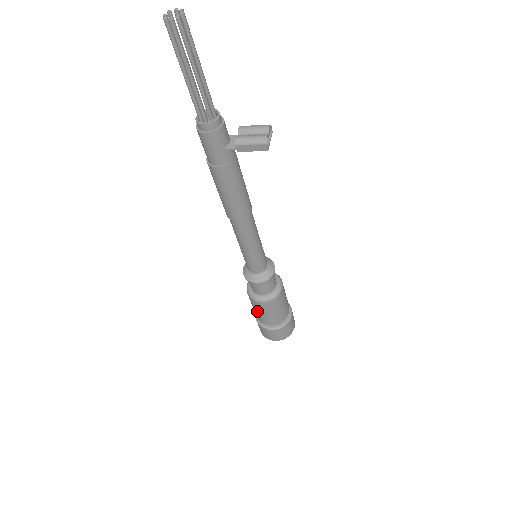
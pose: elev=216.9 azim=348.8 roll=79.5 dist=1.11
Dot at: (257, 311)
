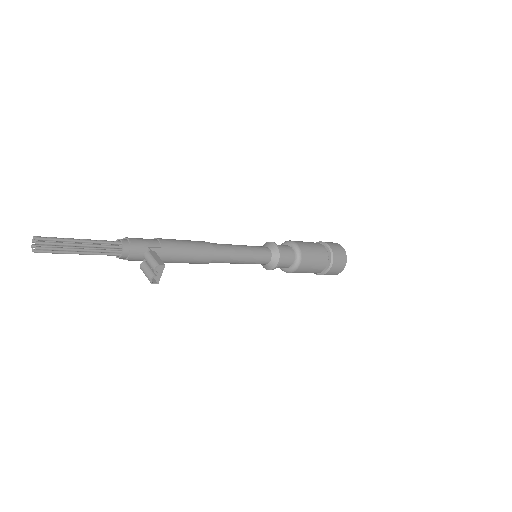
Dot at: occluded
